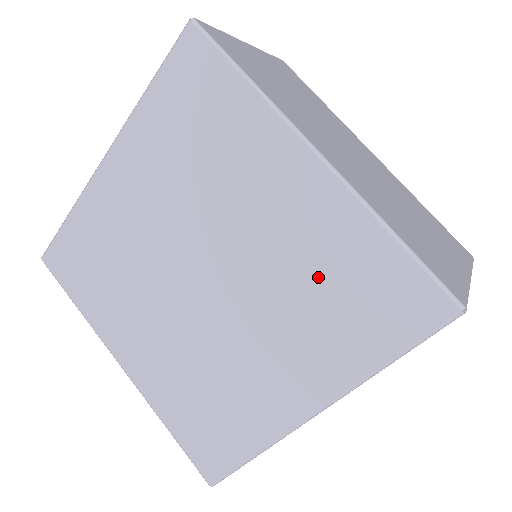
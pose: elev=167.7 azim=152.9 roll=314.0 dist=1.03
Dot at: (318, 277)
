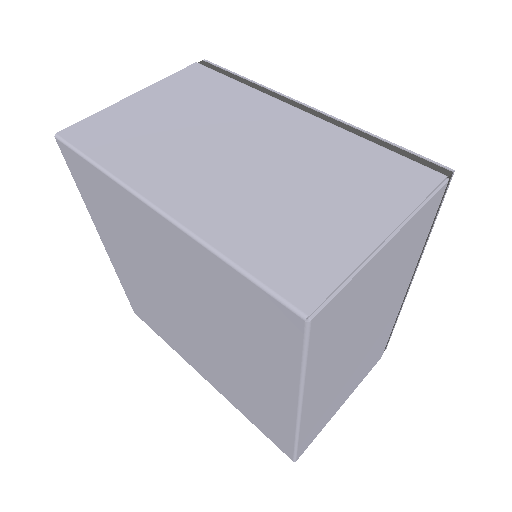
Dot at: (249, 396)
